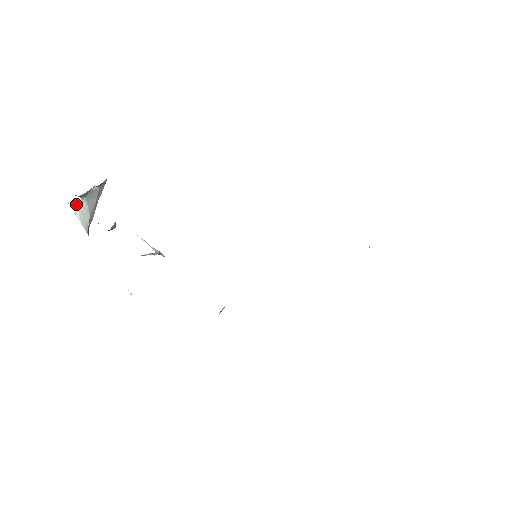
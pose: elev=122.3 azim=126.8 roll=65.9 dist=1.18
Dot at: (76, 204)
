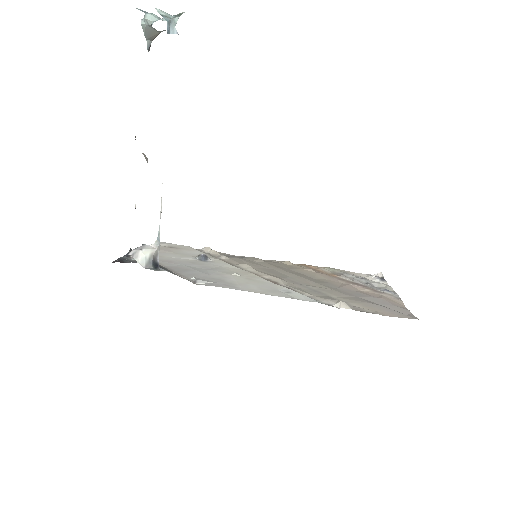
Dot at: (146, 14)
